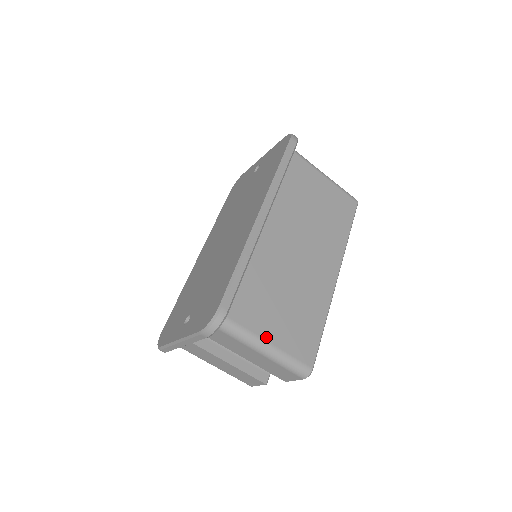
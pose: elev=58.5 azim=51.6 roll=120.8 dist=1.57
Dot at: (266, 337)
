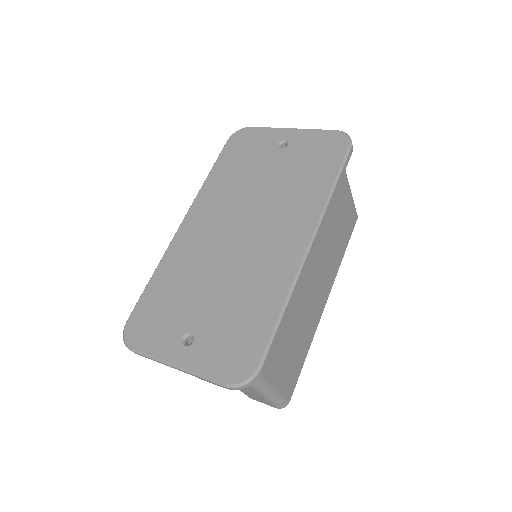
Dot at: (272, 381)
